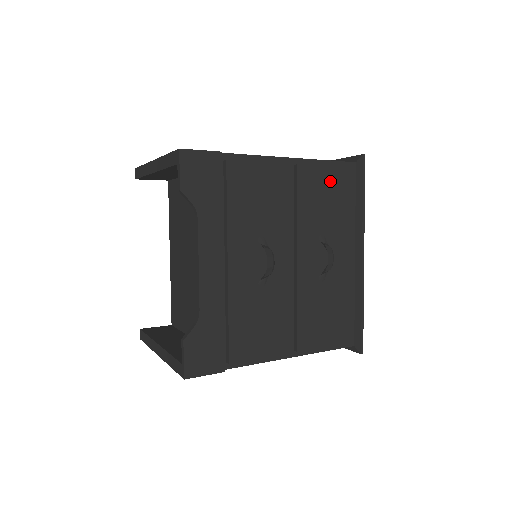
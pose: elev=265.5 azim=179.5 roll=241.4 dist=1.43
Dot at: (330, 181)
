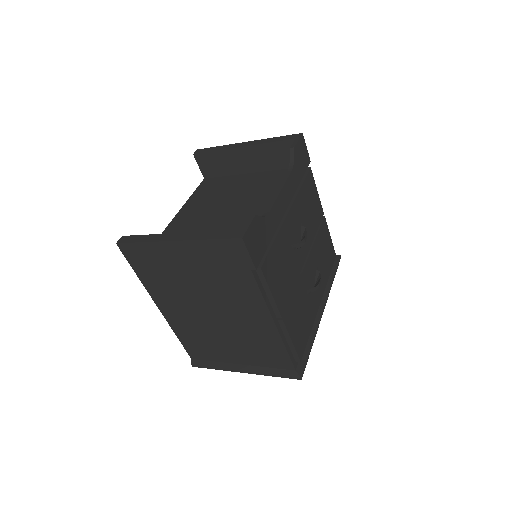
Dot at: (329, 246)
